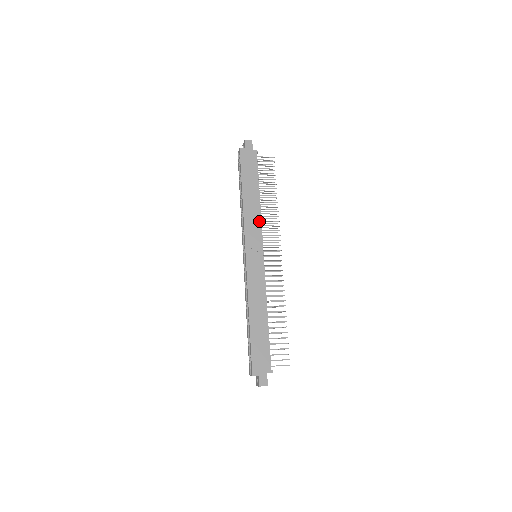
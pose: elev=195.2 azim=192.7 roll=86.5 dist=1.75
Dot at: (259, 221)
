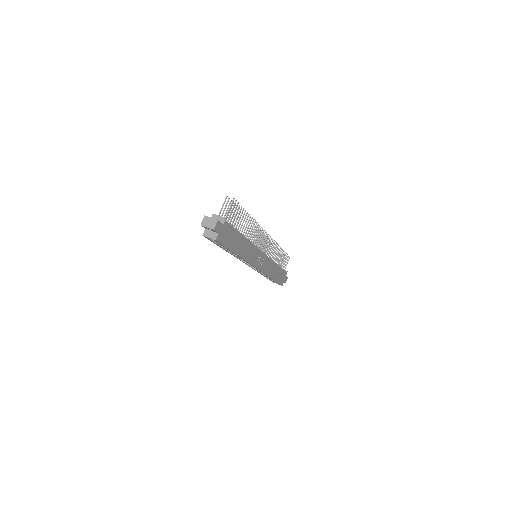
Dot at: (253, 246)
